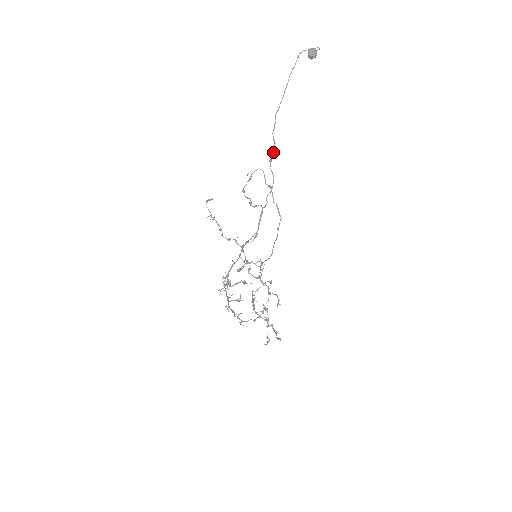
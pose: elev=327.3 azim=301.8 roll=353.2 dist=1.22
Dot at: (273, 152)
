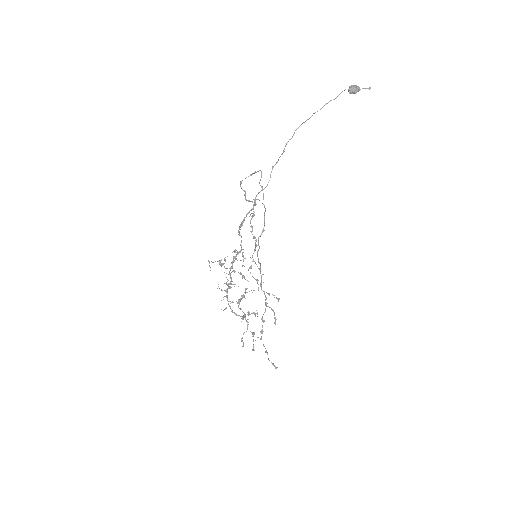
Dot at: occluded
